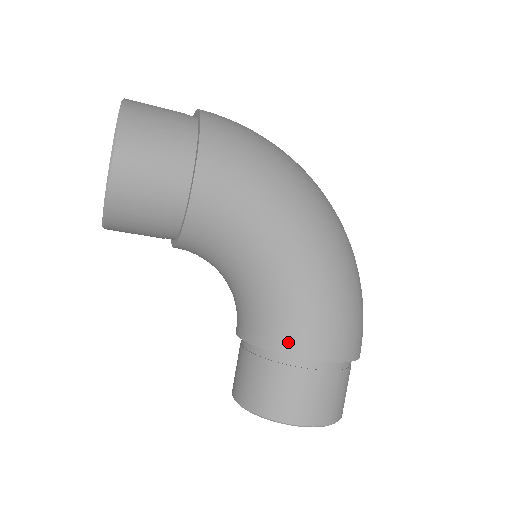
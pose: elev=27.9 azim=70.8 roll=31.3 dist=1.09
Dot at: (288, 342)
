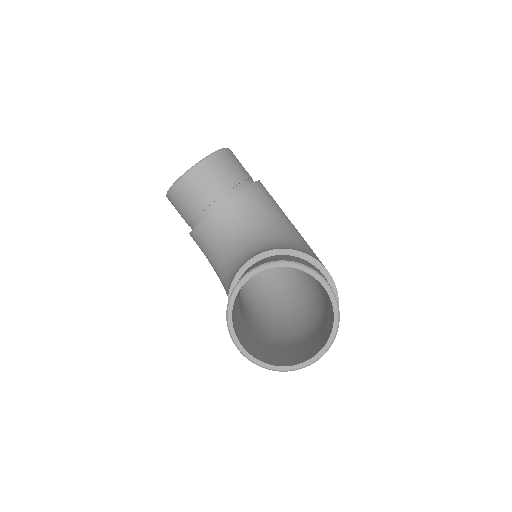
Dot at: (303, 251)
